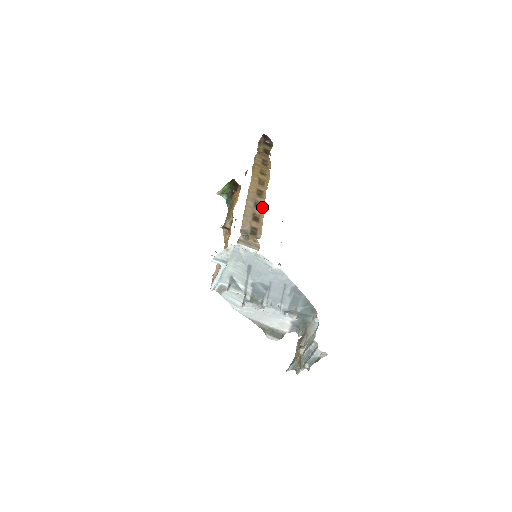
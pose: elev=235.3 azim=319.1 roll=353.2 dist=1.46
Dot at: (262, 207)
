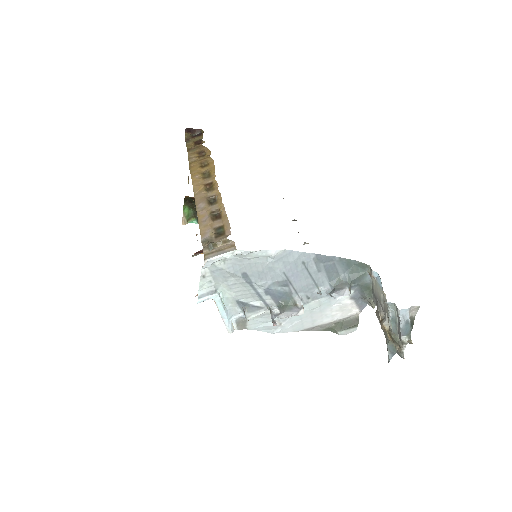
Dot at: (218, 199)
